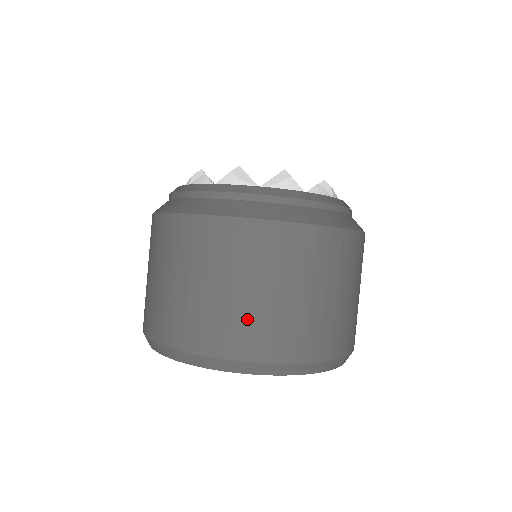
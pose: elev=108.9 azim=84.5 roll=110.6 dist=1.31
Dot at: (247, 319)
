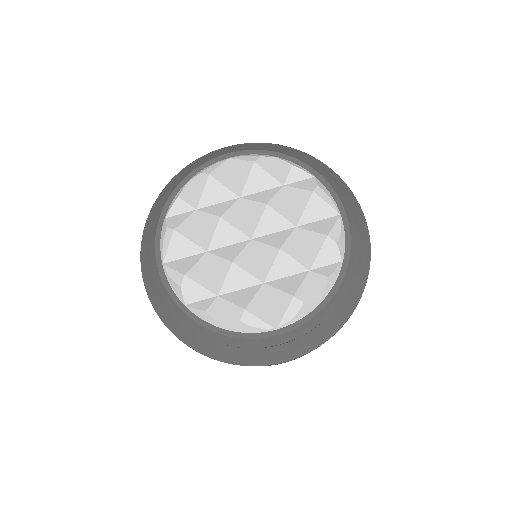
Dot at: occluded
